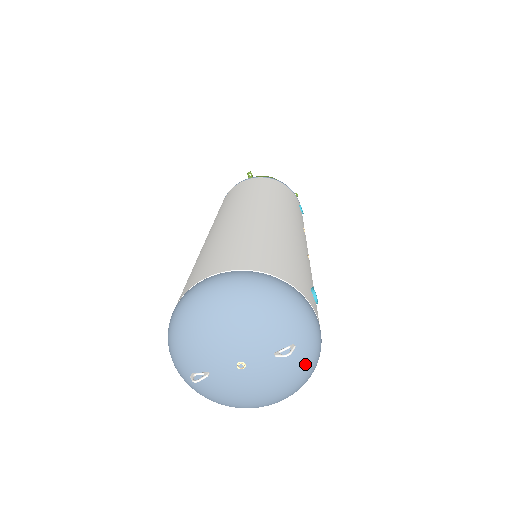
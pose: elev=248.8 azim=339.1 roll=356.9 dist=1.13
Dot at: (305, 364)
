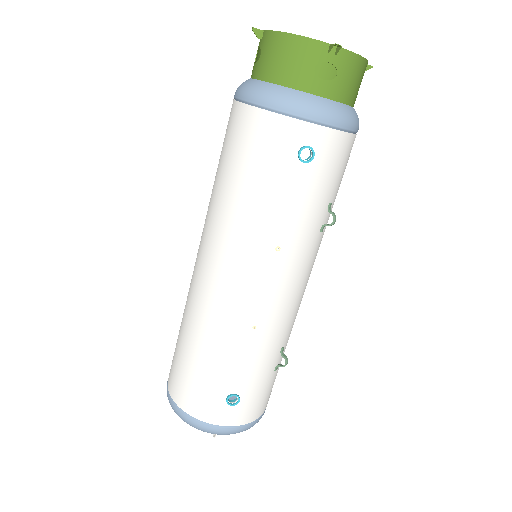
Dot at: occluded
